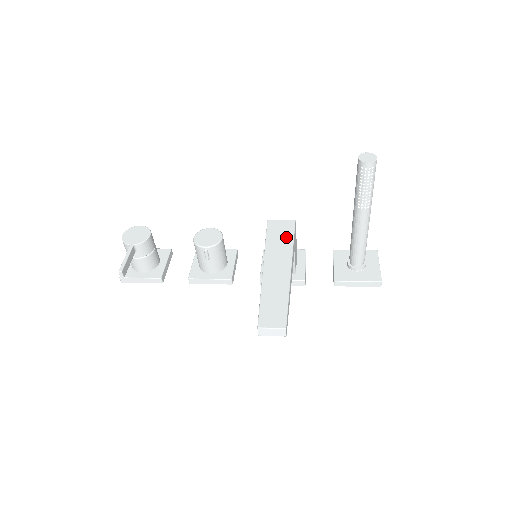
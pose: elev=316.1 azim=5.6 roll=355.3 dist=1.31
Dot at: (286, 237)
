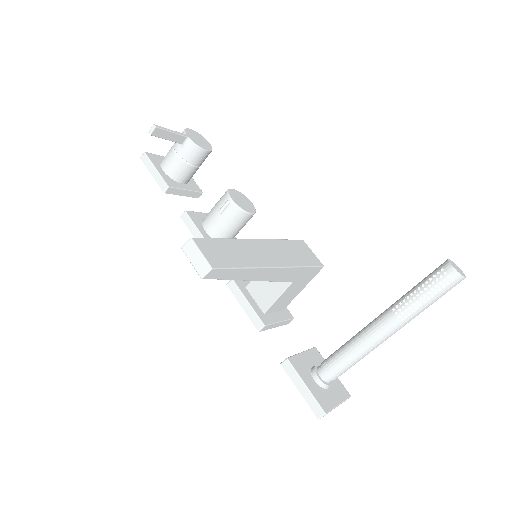
Dot at: (302, 258)
